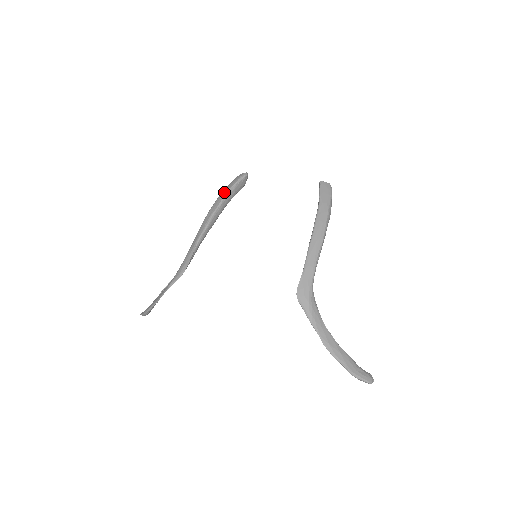
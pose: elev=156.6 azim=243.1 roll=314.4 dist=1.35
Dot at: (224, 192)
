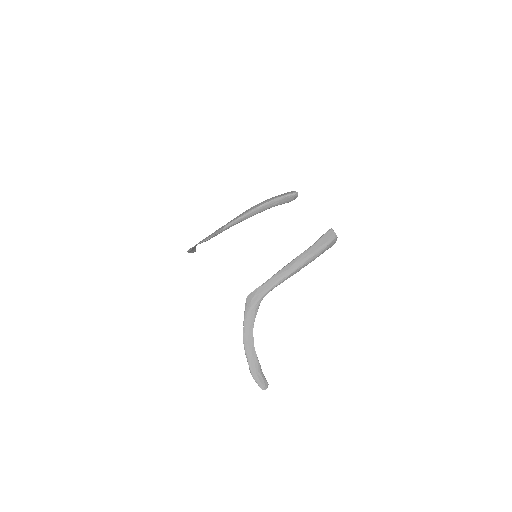
Dot at: (271, 198)
